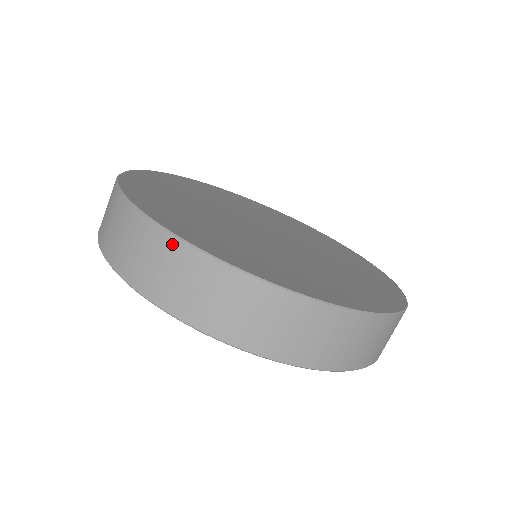
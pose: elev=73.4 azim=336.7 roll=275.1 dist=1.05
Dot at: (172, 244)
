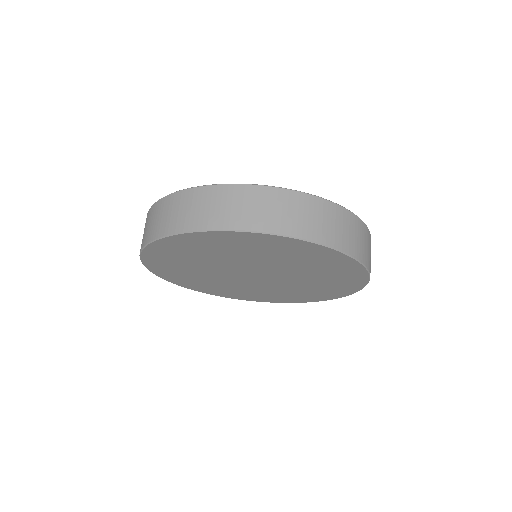
Dot at: (158, 204)
